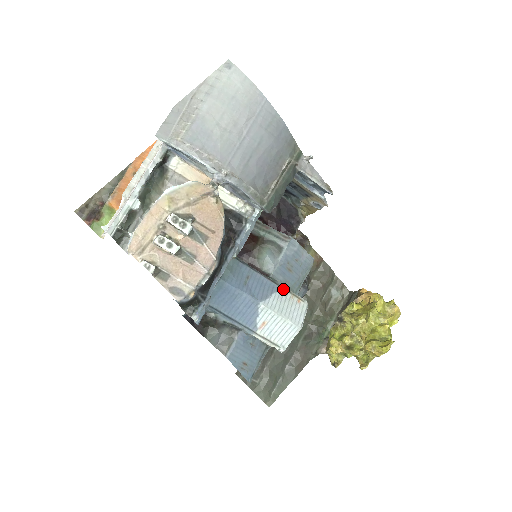
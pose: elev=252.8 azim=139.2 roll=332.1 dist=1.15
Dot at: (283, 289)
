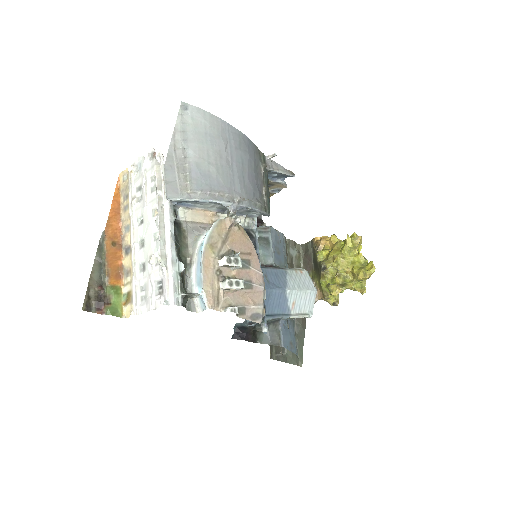
Dot at: (288, 270)
